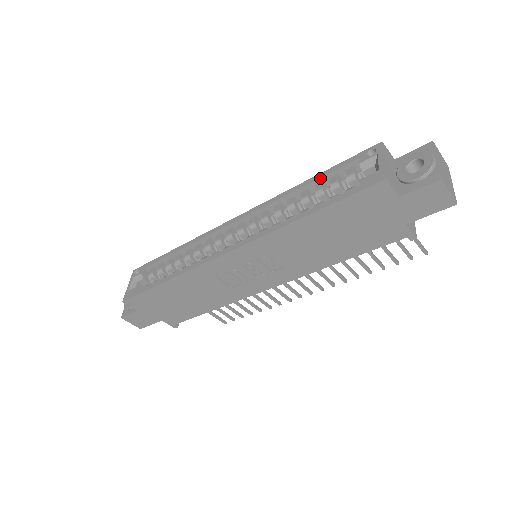
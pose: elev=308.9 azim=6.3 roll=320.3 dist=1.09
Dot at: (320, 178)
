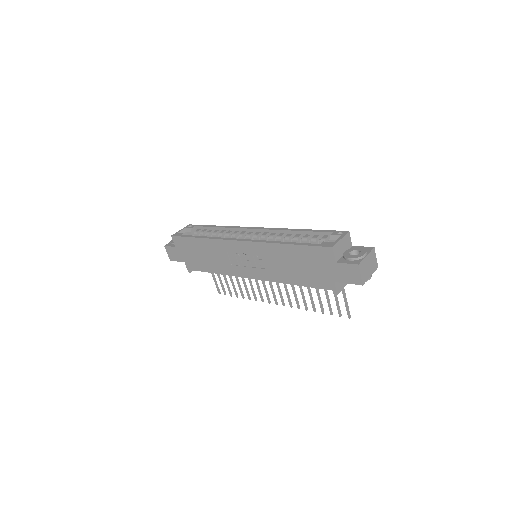
Dot at: (310, 232)
